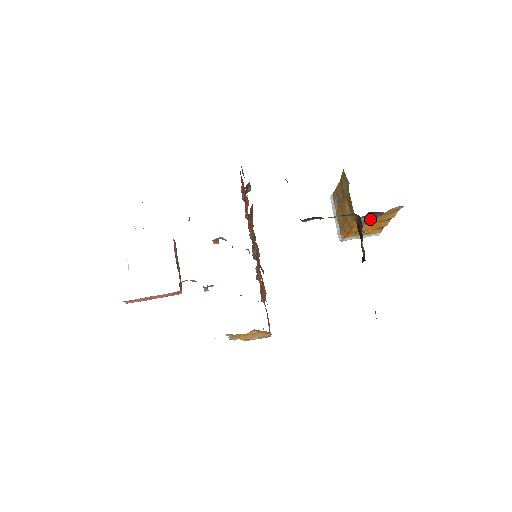
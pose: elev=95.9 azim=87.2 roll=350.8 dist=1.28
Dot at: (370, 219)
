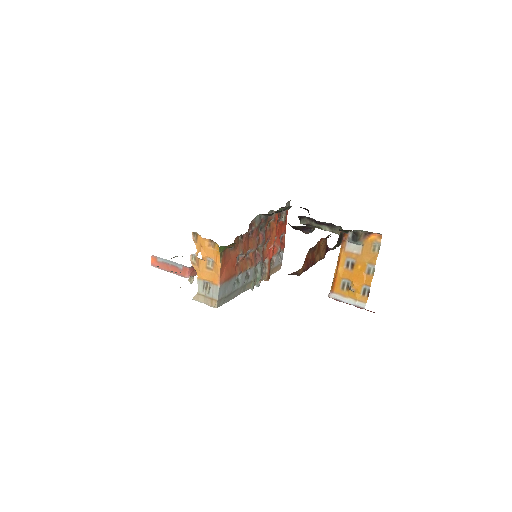
Dot at: (354, 255)
